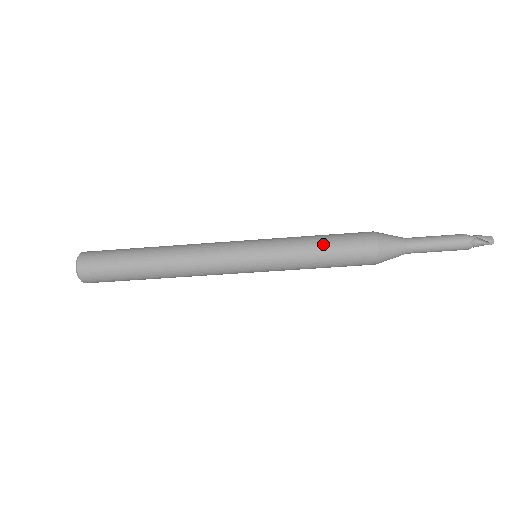
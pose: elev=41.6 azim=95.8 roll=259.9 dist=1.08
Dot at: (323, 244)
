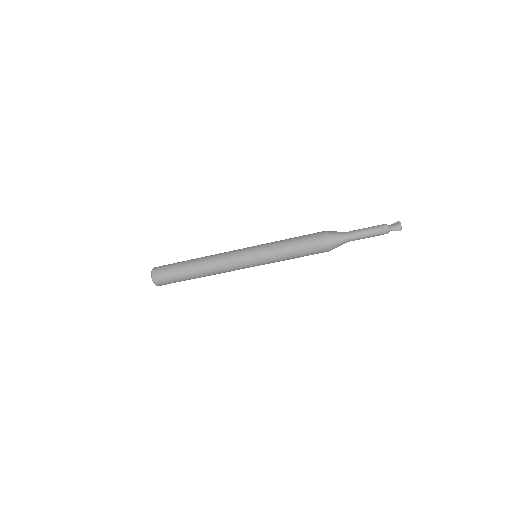
Dot at: (296, 253)
